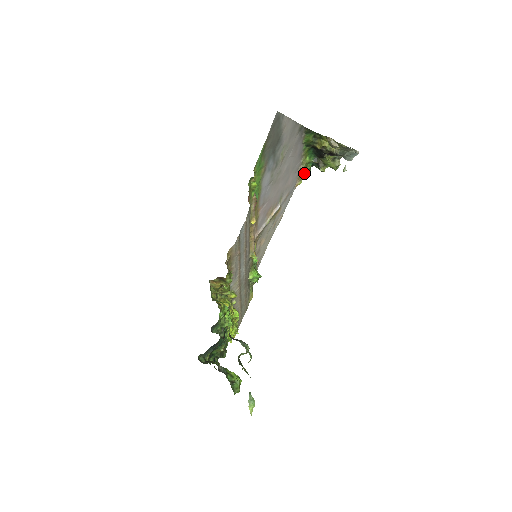
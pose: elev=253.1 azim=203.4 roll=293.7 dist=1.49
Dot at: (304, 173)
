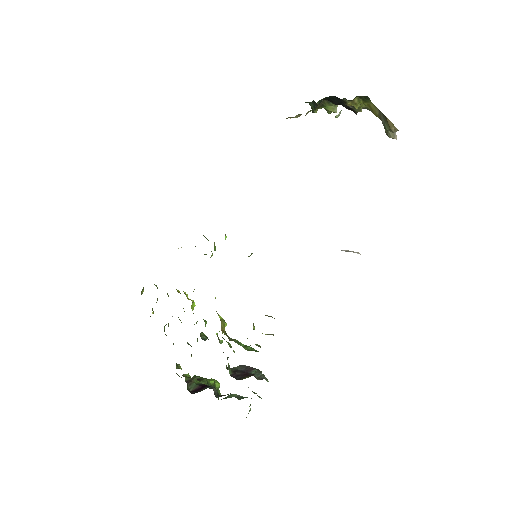
Dot at: (298, 114)
